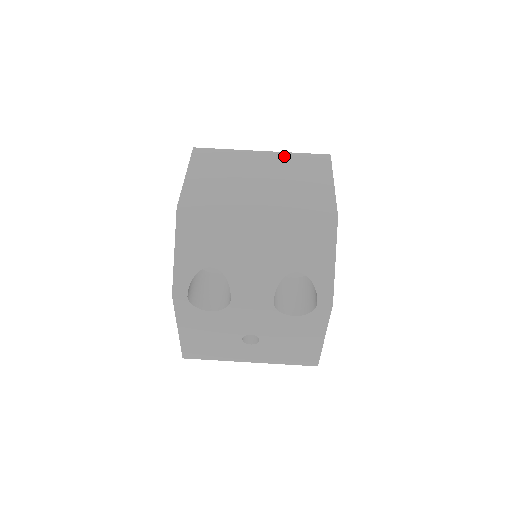
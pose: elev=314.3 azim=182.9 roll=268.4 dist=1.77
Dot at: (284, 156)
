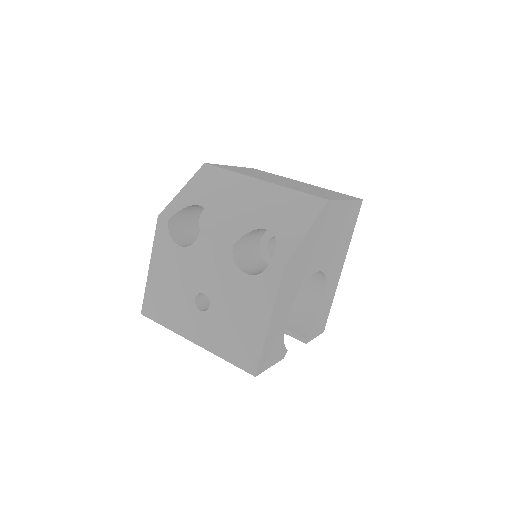
Dot at: occluded
